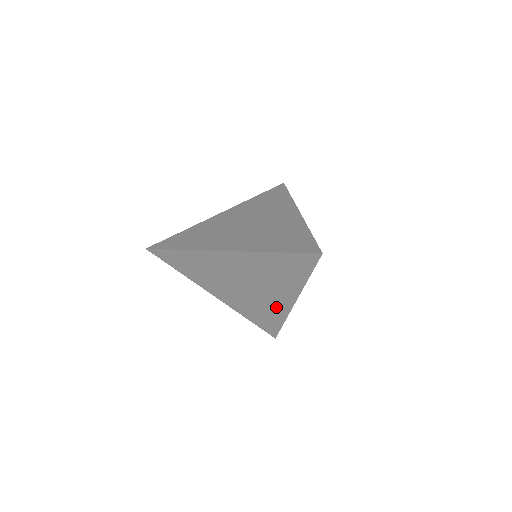
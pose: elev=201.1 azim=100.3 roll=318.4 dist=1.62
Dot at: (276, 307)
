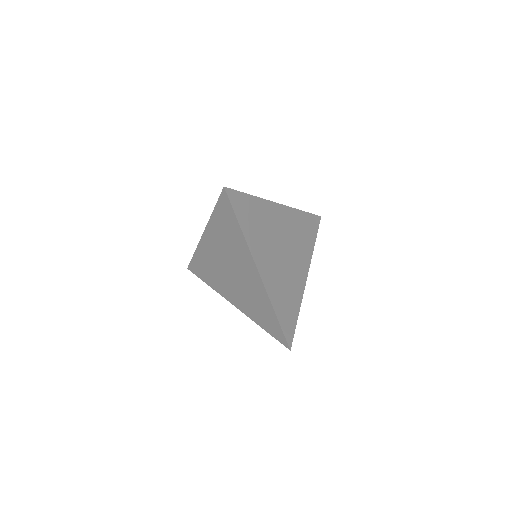
Dot at: (258, 290)
